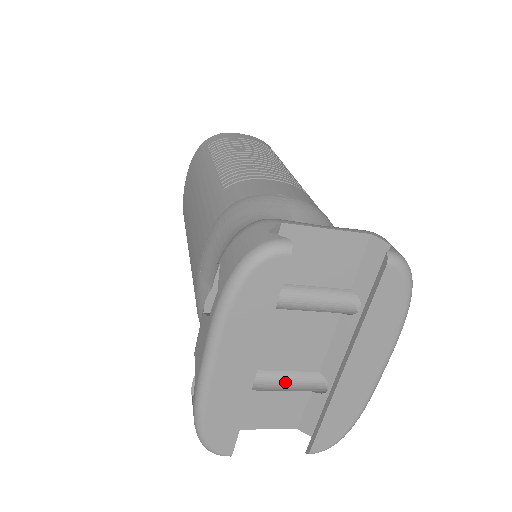
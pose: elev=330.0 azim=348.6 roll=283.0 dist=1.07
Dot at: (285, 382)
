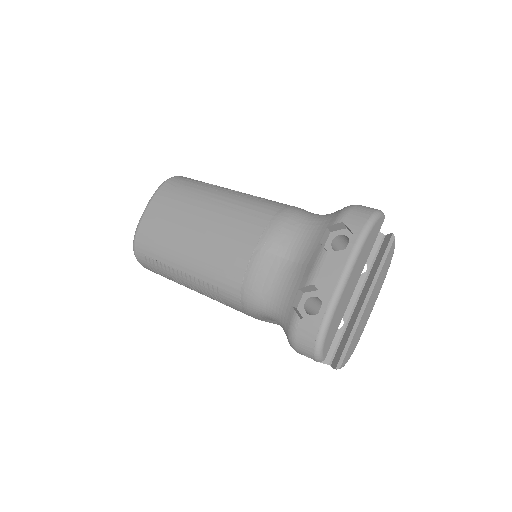
Dot at: occluded
